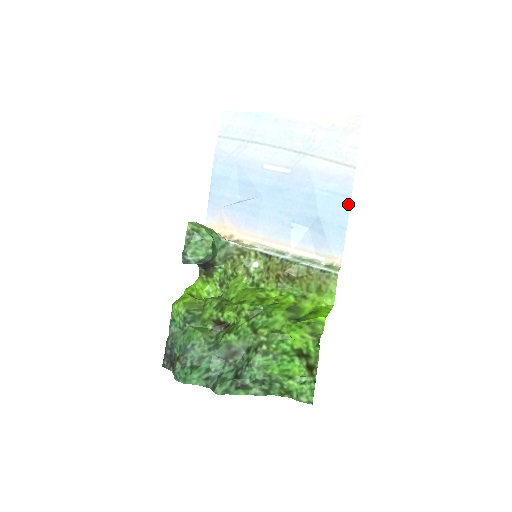
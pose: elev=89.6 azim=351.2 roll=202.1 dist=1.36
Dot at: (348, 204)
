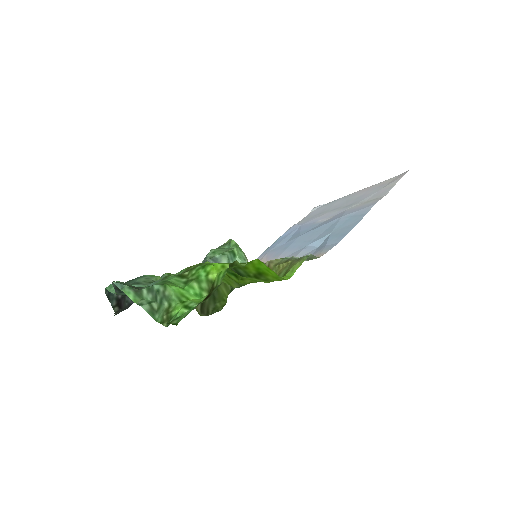
Dot at: (360, 219)
